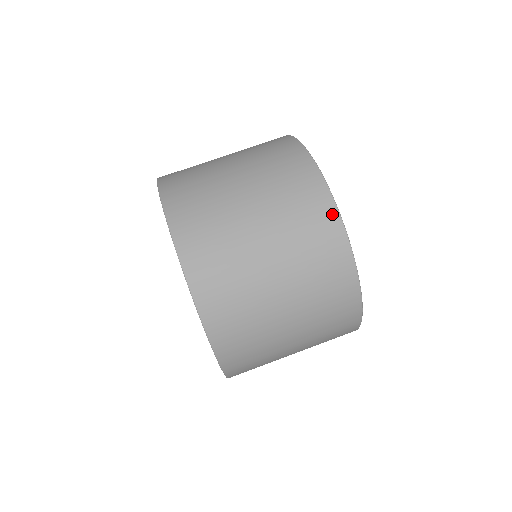
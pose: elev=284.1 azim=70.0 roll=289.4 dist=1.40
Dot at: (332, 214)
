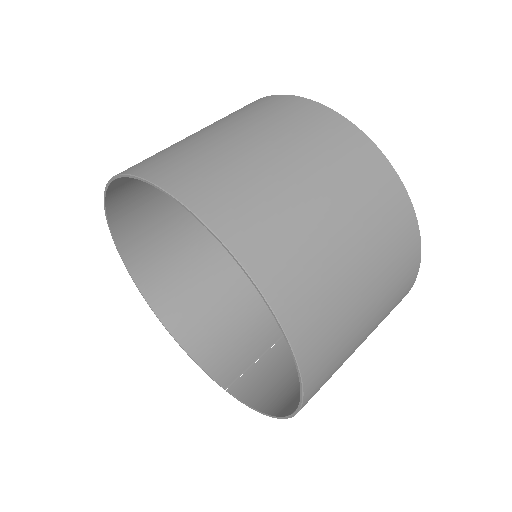
Dot at: (264, 99)
